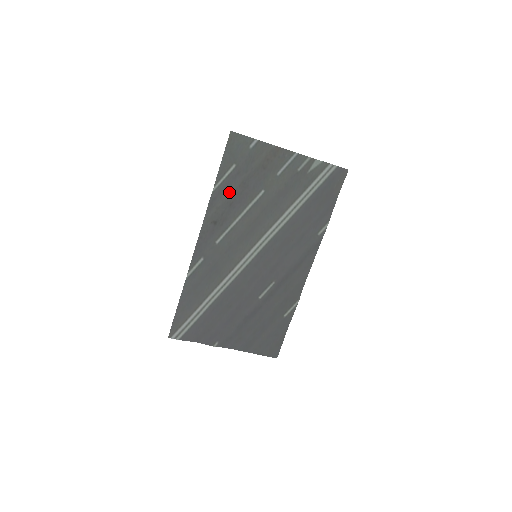
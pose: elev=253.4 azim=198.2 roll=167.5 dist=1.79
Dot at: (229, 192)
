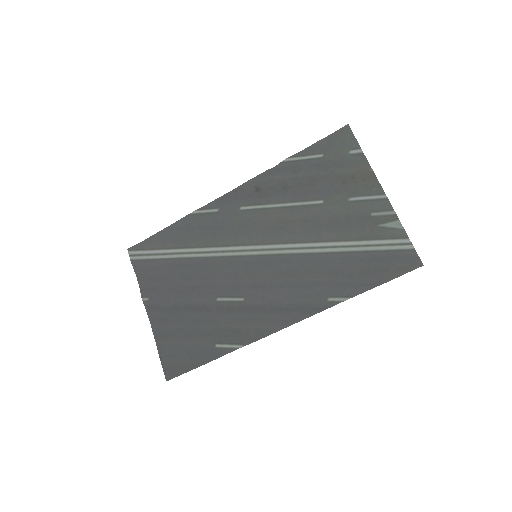
Dot at: (295, 175)
